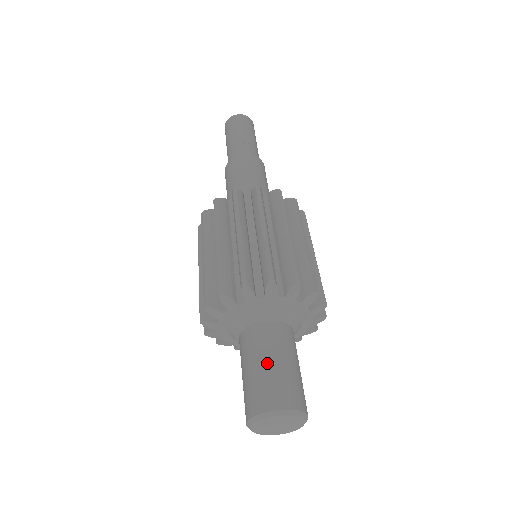
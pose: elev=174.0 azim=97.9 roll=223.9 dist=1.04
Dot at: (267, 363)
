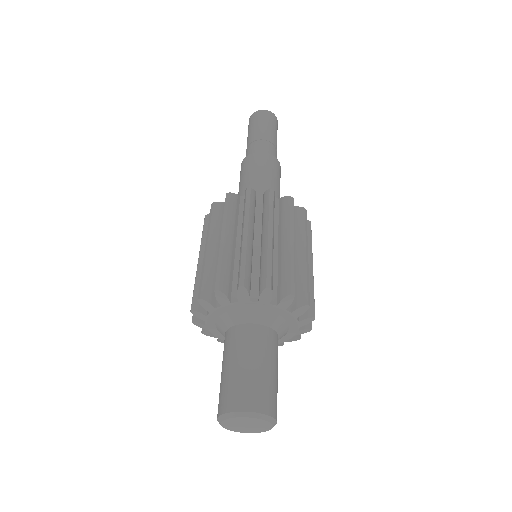
Dot at: (237, 365)
